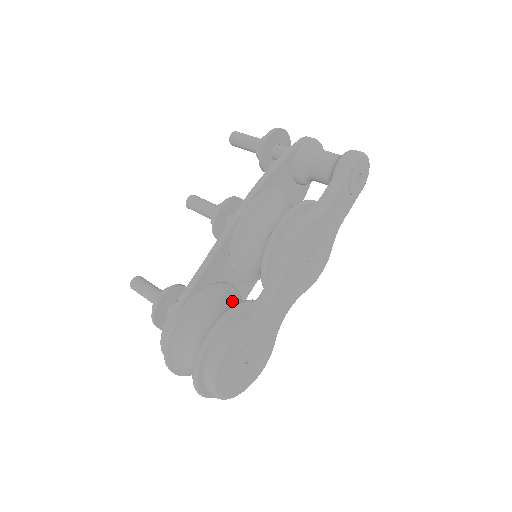
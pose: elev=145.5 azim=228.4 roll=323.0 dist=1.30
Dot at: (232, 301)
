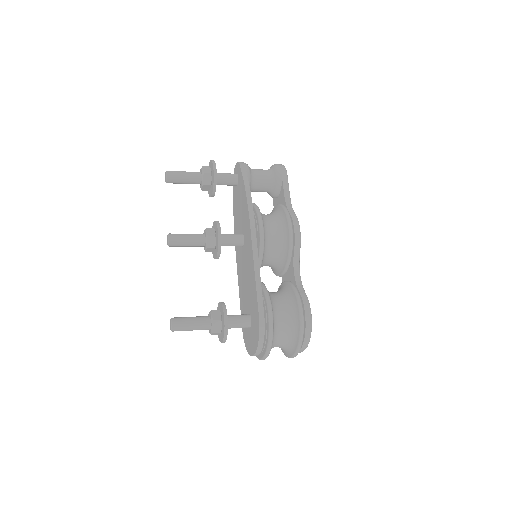
Dot at: occluded
